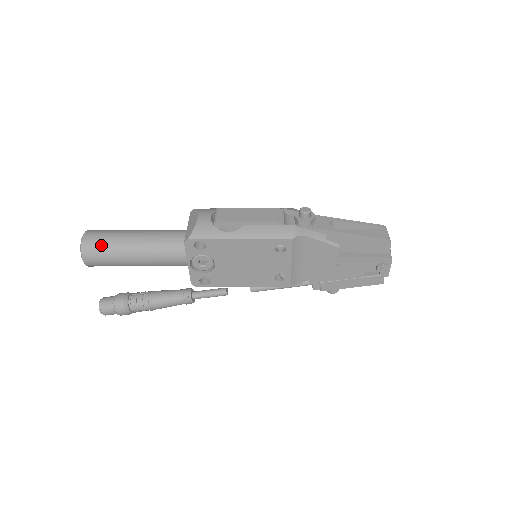
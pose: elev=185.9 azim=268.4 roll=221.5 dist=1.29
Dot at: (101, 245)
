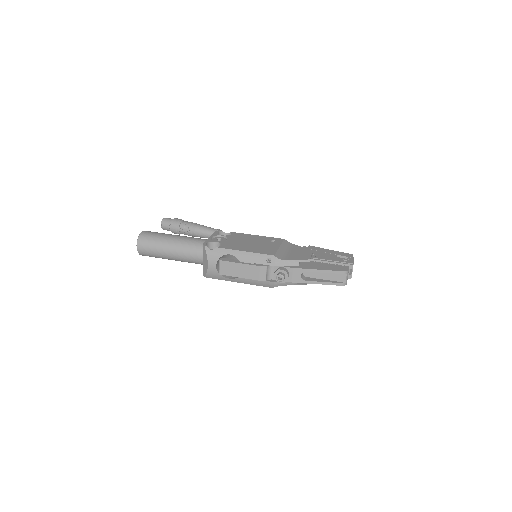
Dot at: (151, 256)
